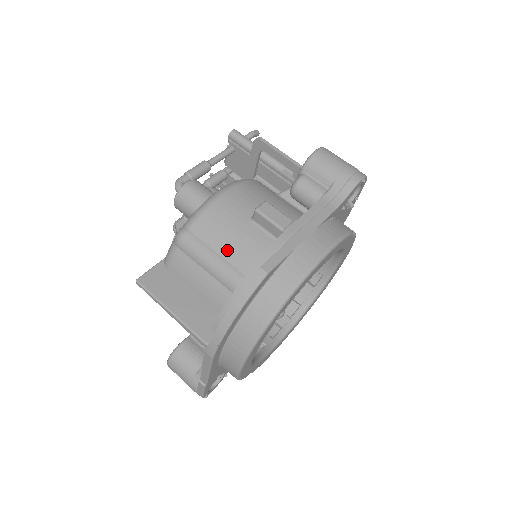
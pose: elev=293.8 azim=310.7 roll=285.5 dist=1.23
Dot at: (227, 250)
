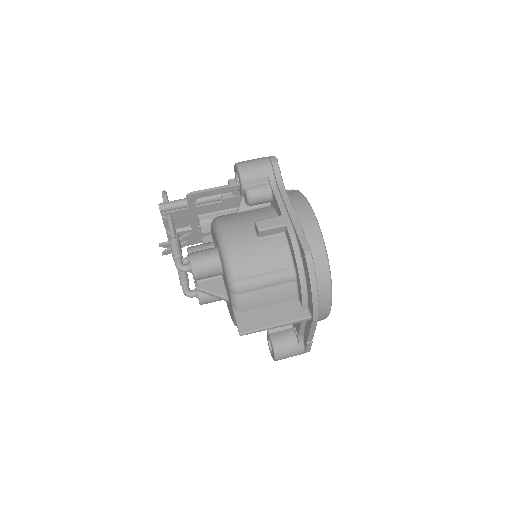
Dot at: (268, 265)
